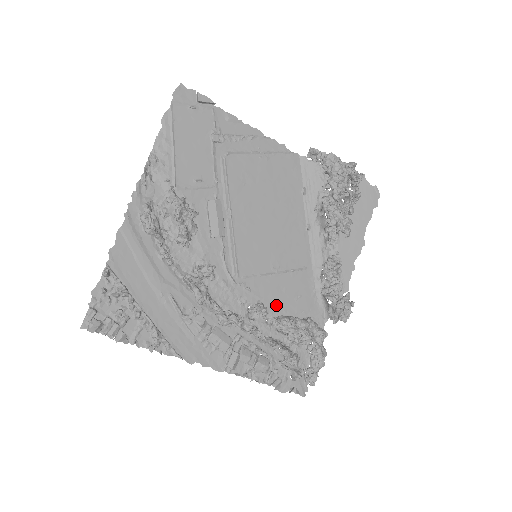
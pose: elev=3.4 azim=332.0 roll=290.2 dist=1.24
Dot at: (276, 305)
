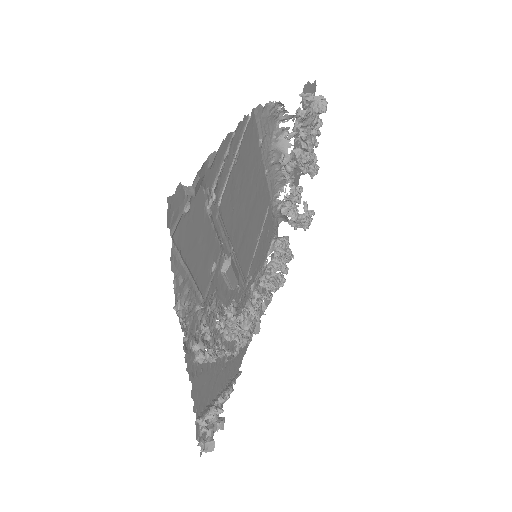
Dot at: (261, 260)
